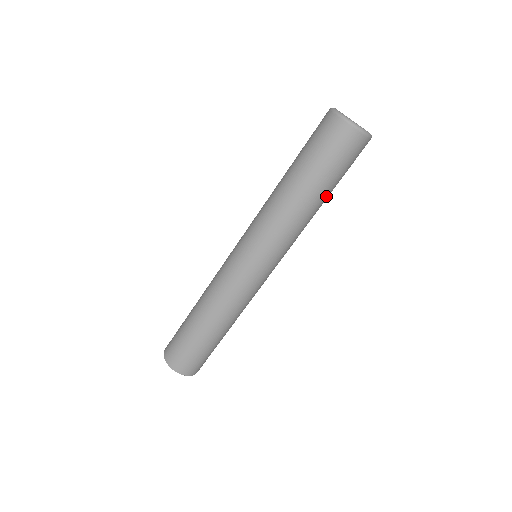
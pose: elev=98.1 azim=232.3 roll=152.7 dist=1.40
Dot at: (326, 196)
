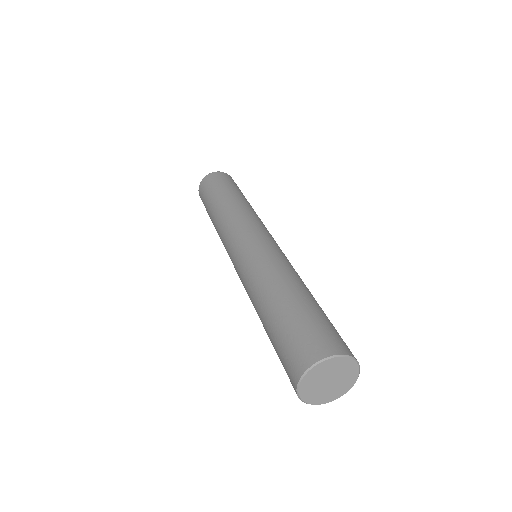
Dot at: occluded
